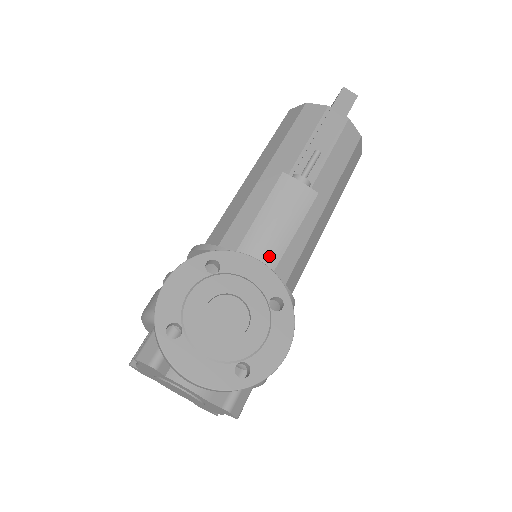
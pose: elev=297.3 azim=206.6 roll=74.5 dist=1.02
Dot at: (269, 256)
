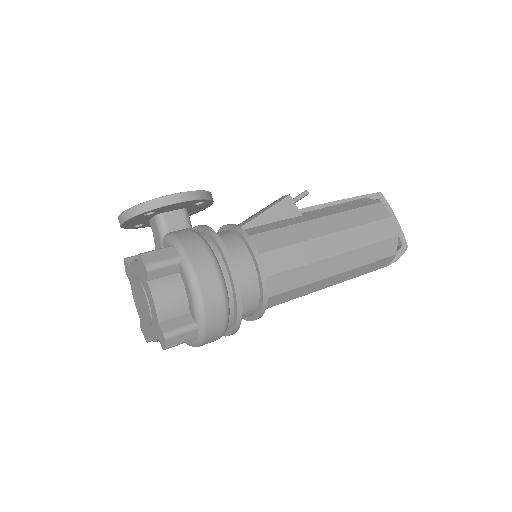
Dot at: (240, 224)
